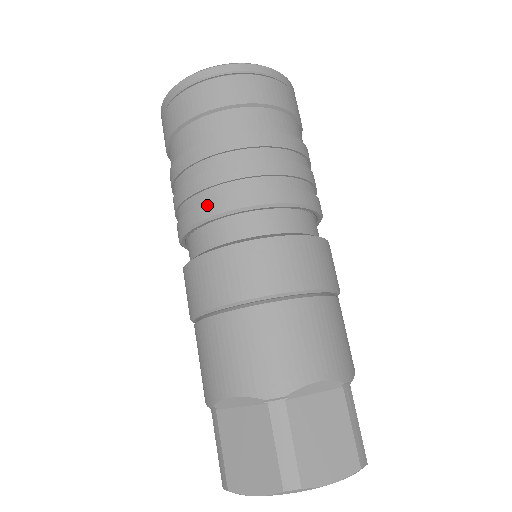
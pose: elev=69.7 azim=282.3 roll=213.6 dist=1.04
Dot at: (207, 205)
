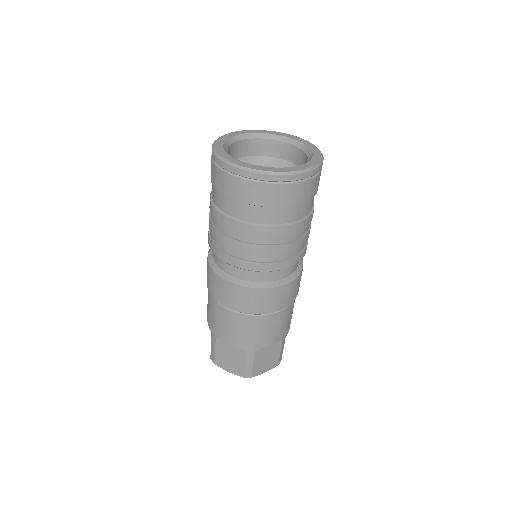
Dot at: (240, 261)
